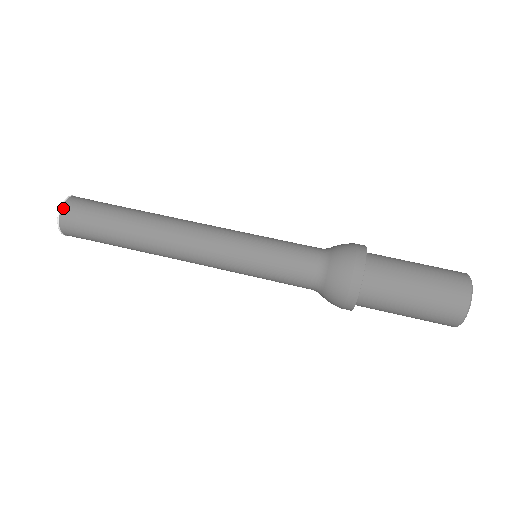
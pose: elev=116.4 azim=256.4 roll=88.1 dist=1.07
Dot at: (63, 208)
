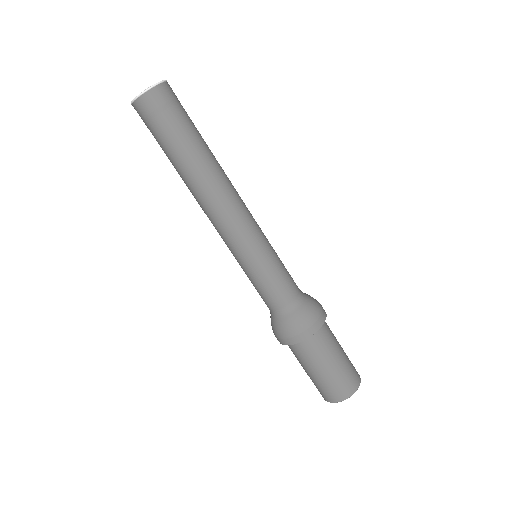
Dot at: (140, 99)
